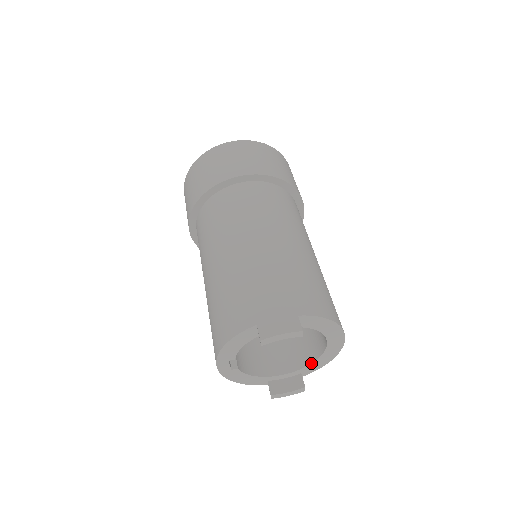
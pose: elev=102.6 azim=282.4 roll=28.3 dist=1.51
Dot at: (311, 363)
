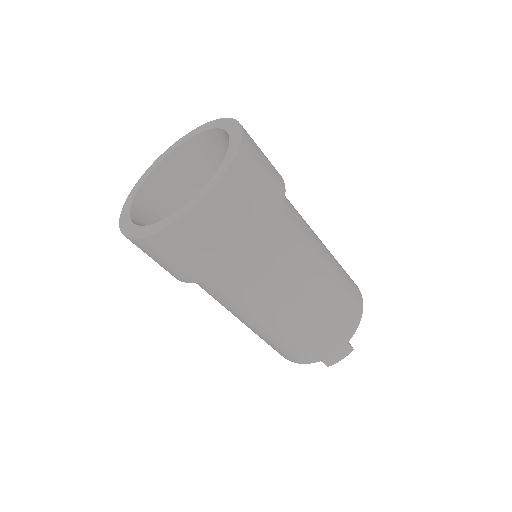
Dot at: occluded
